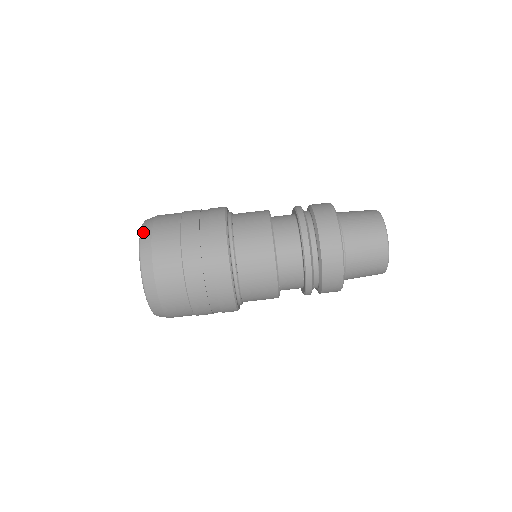
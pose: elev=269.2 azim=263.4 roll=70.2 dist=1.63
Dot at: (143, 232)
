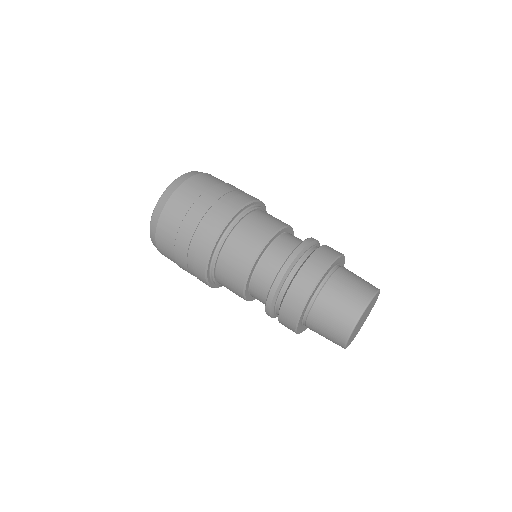
Dot at: occluded
